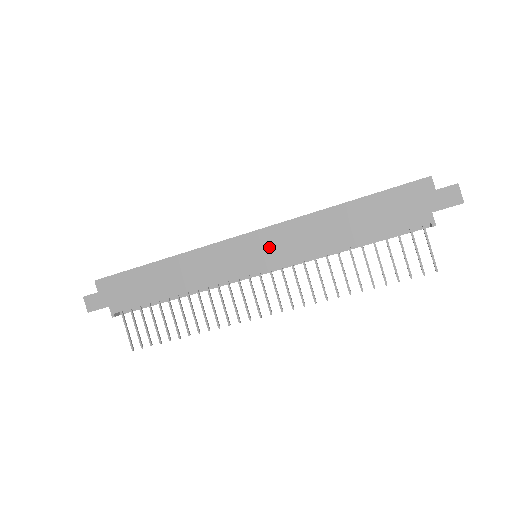
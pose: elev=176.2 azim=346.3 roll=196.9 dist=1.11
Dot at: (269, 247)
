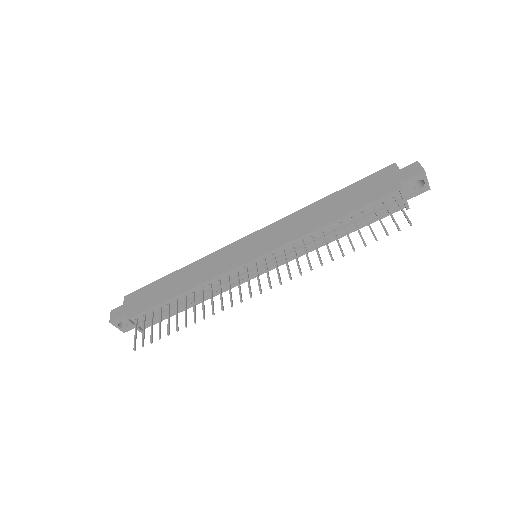
Dot at: (265, 239)
